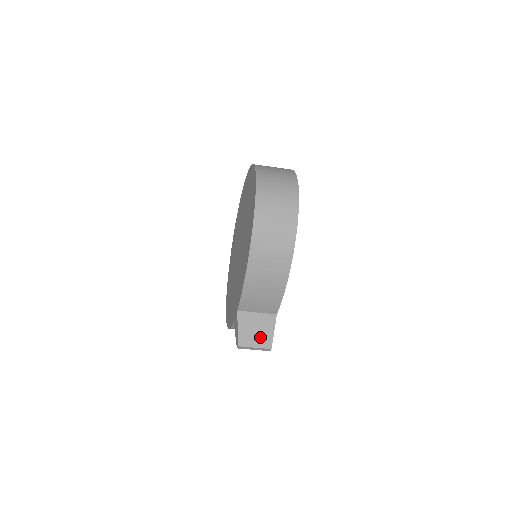
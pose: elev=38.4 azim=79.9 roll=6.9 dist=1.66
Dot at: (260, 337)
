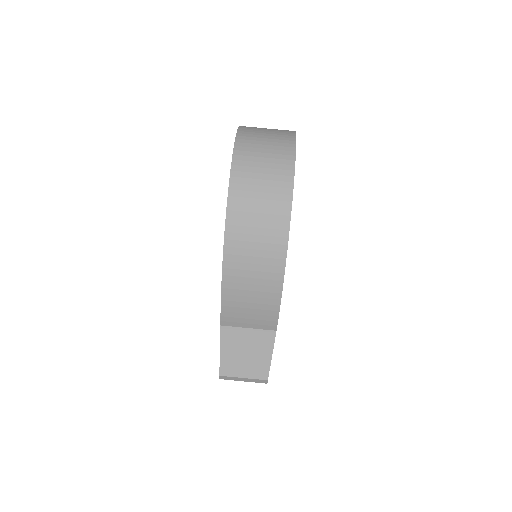
Dot at: (251, 363)
